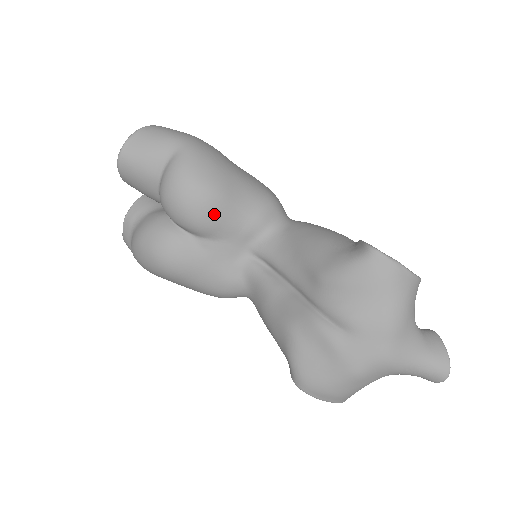
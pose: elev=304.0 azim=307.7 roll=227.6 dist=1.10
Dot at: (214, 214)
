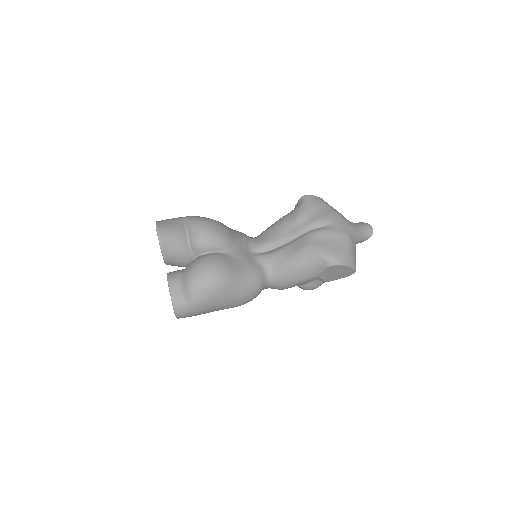
Dot at: (228, 232)
